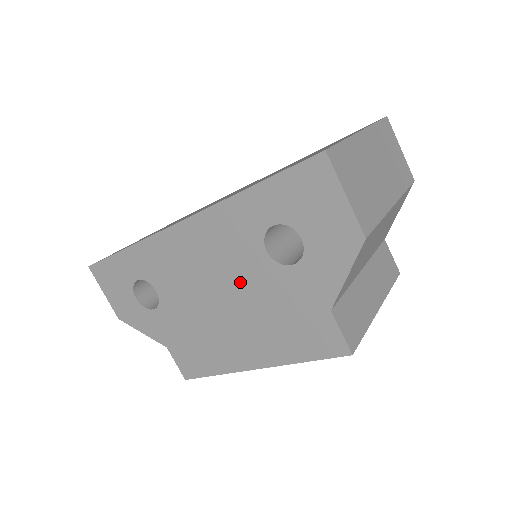
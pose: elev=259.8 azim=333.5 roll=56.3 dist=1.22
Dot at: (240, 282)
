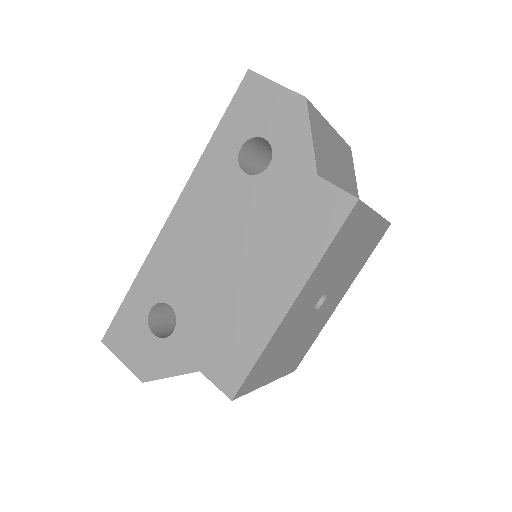
Dot at: (237, 221)
